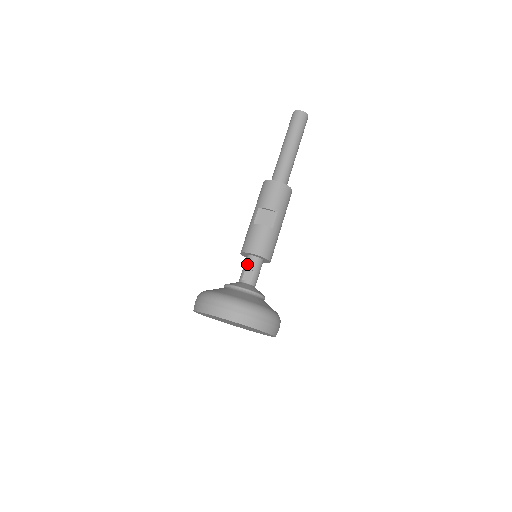
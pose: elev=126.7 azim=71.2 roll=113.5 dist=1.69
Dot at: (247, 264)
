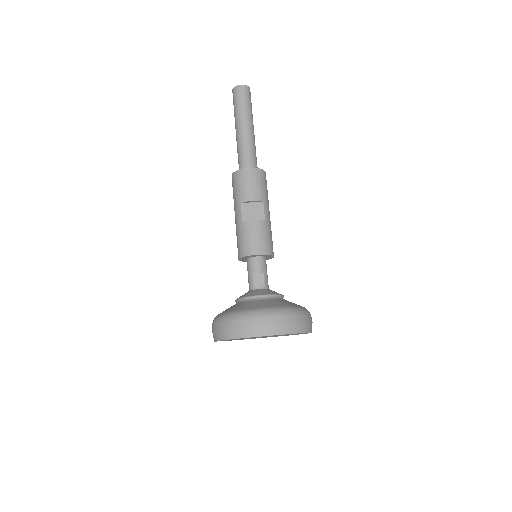
Dot at: (252, 268)
